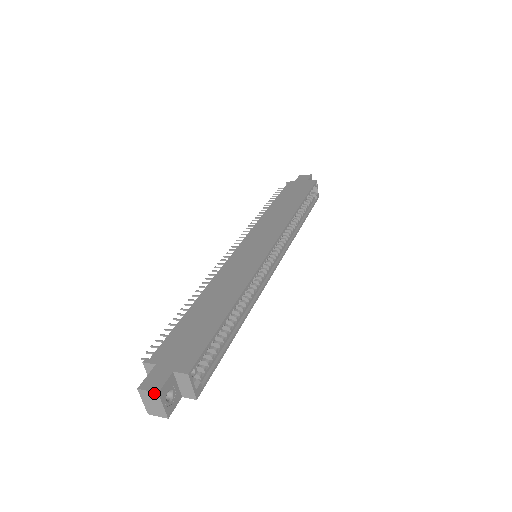
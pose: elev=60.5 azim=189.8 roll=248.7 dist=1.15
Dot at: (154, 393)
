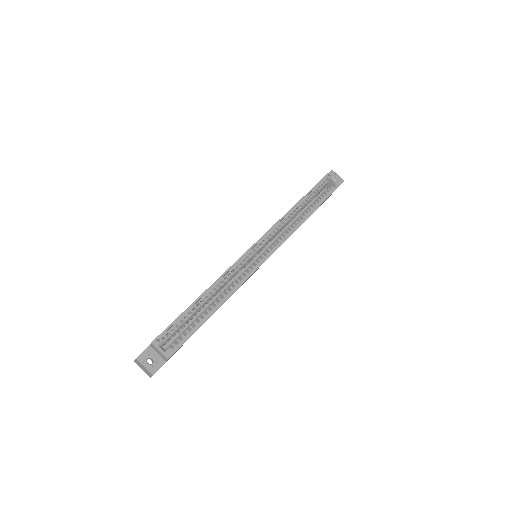
Dot at: (136, 359)
